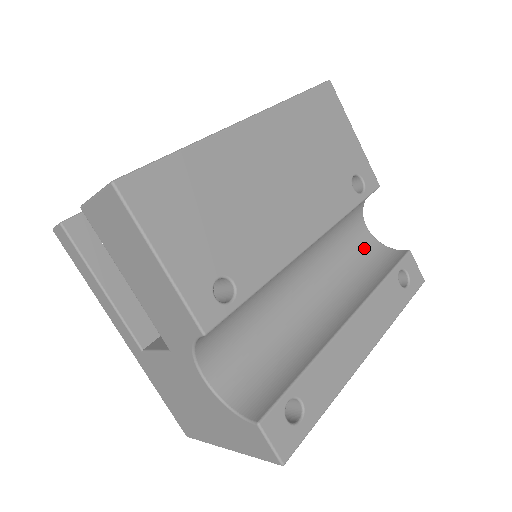
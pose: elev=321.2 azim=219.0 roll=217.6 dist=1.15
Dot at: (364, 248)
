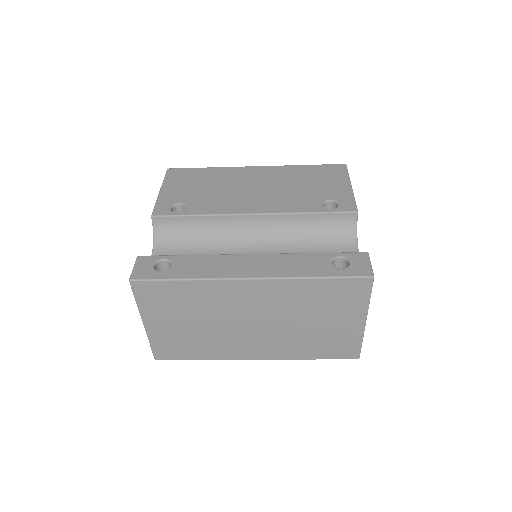
Dot at: occluded
